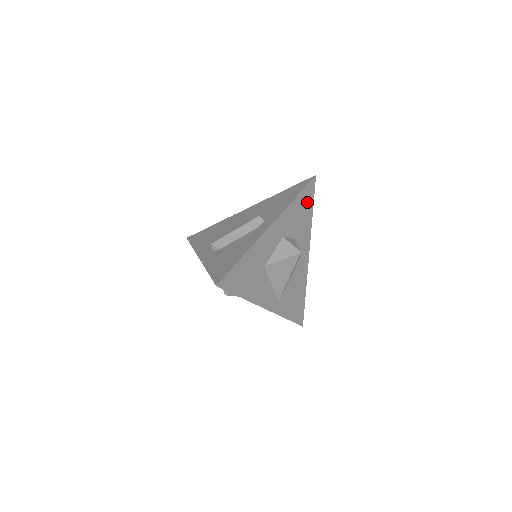
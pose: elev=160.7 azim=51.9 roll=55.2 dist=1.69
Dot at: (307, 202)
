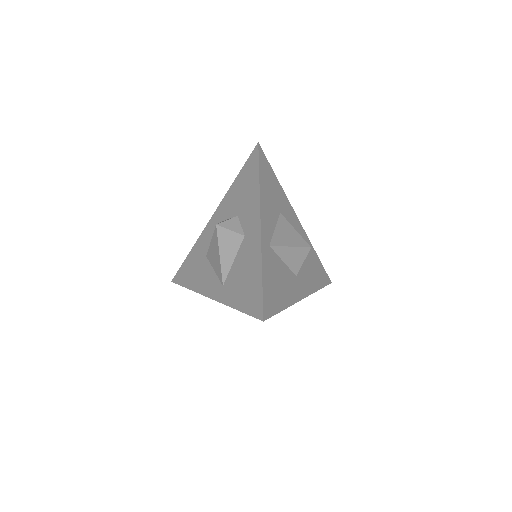
Dot at: (320, 275)
